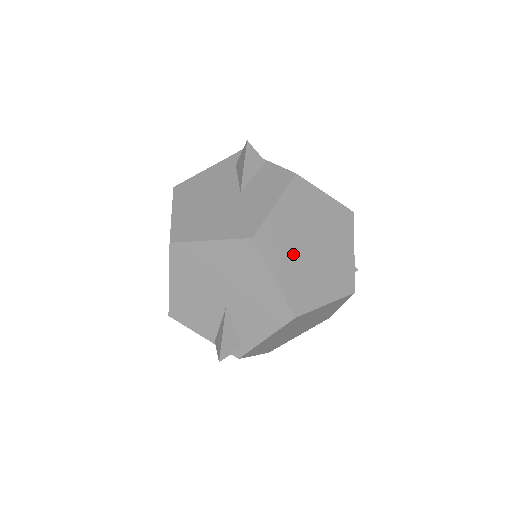
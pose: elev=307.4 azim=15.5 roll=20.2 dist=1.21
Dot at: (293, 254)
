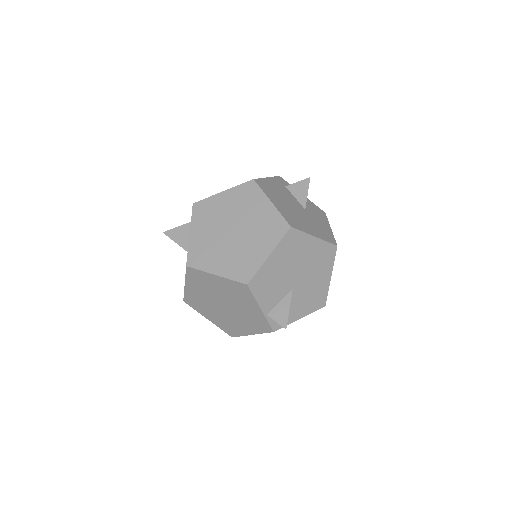
Dot at: occluded
